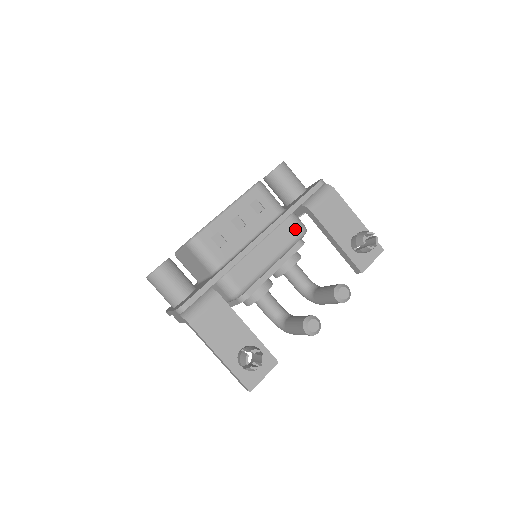
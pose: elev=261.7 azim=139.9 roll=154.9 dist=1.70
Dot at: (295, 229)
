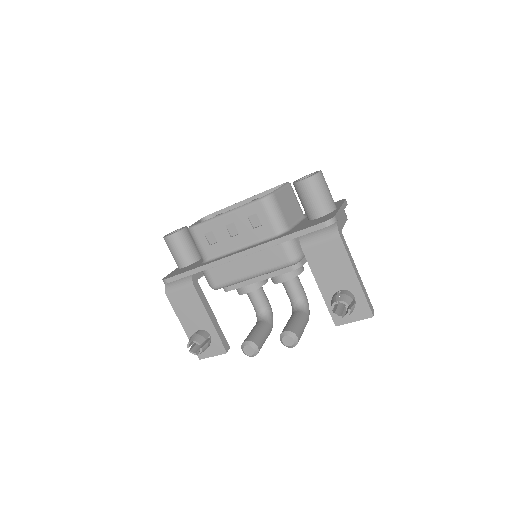
Dot at: (283, 257)
